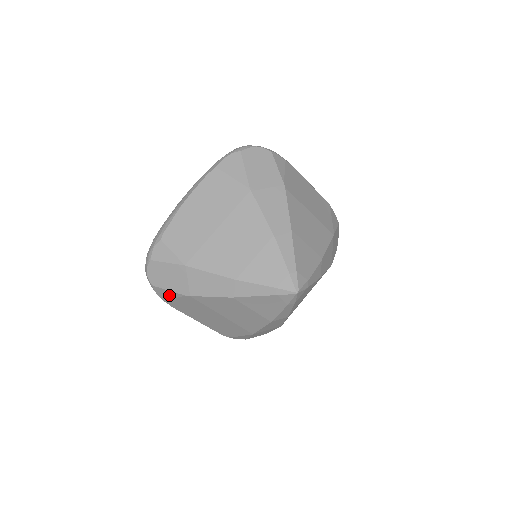
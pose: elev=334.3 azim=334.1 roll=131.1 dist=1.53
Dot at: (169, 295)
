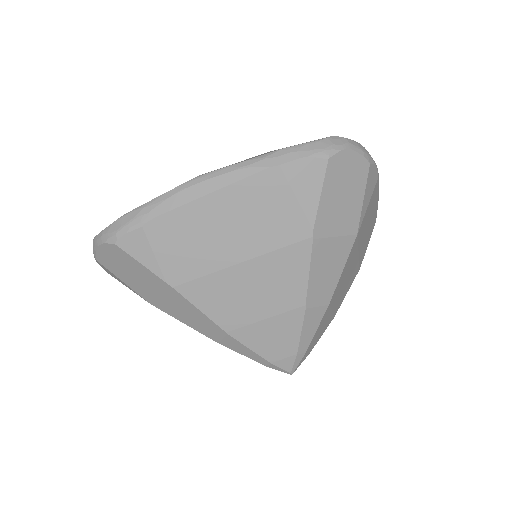
Dot at: occluded
